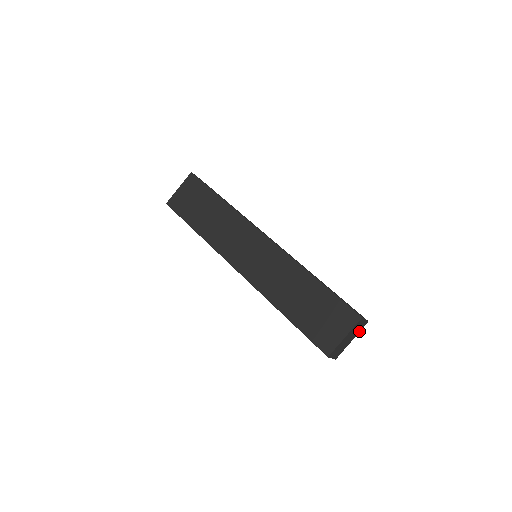
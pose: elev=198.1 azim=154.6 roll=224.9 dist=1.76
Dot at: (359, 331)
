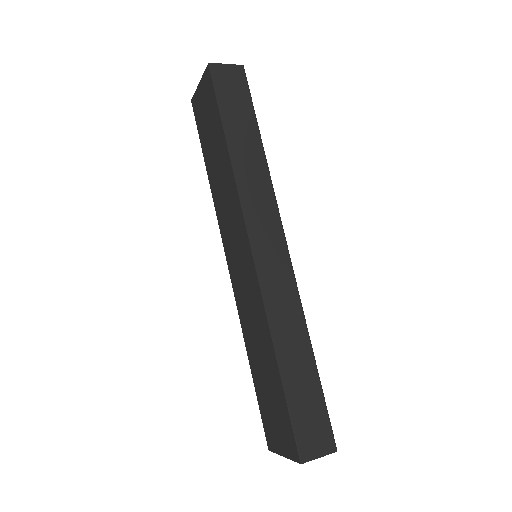
Dot at: occluded
